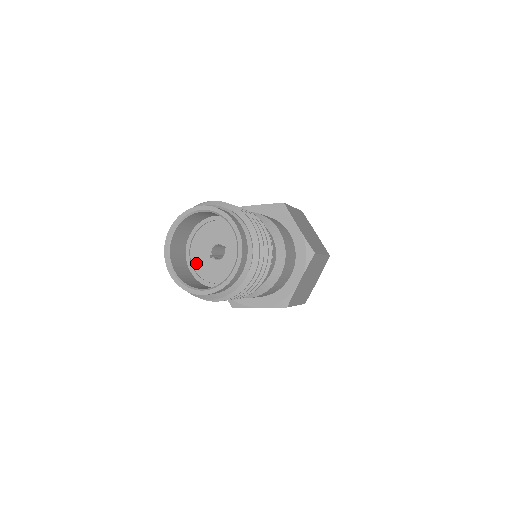
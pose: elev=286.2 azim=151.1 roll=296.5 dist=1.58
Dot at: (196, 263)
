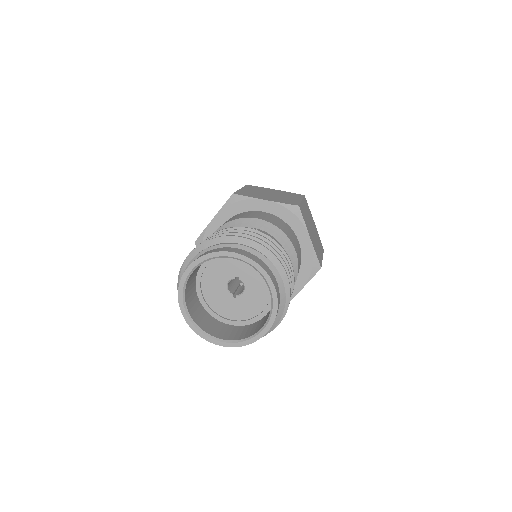
Dot at: (228, 314)
